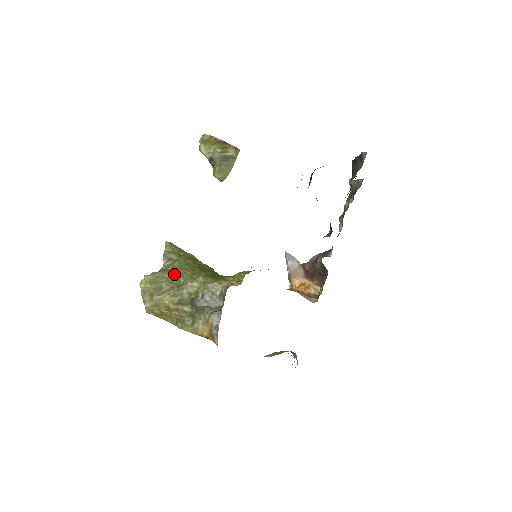
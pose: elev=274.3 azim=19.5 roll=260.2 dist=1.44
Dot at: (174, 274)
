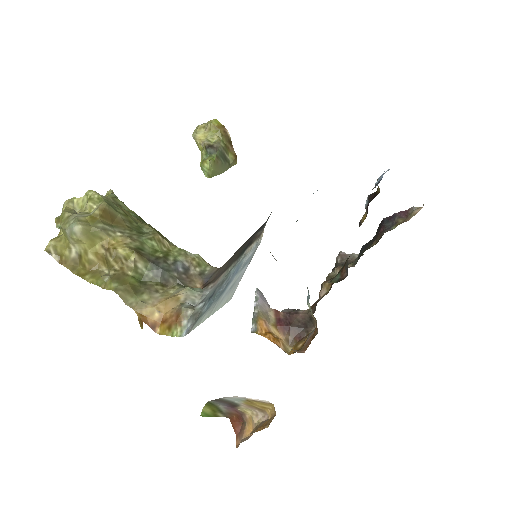
Dot at: (133, 217)
